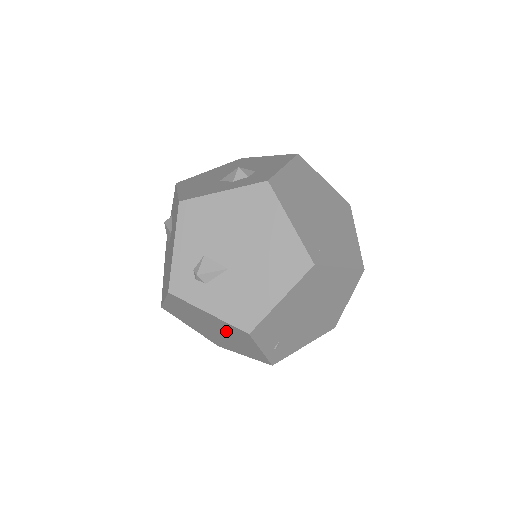
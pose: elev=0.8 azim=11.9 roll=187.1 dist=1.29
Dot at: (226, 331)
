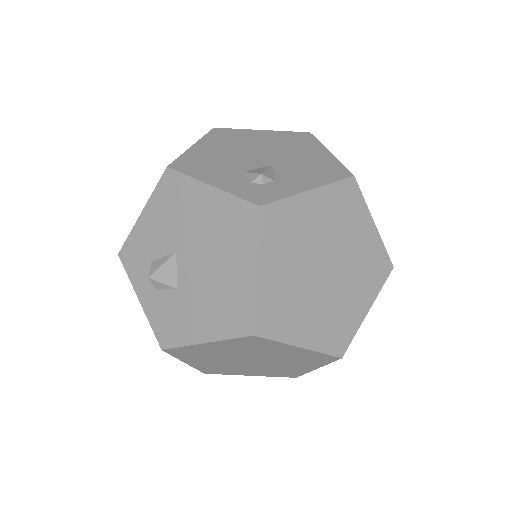
Dot at: (336, 230)
